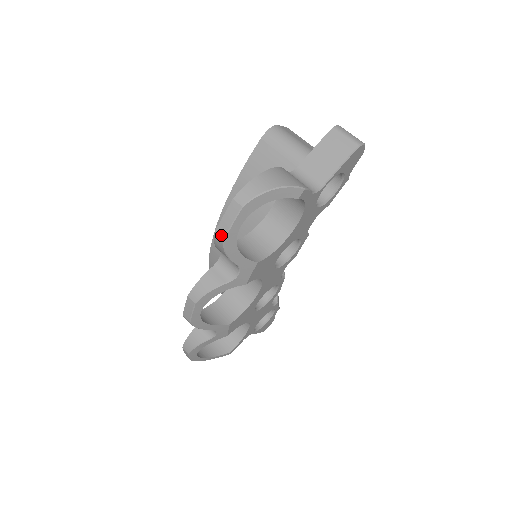
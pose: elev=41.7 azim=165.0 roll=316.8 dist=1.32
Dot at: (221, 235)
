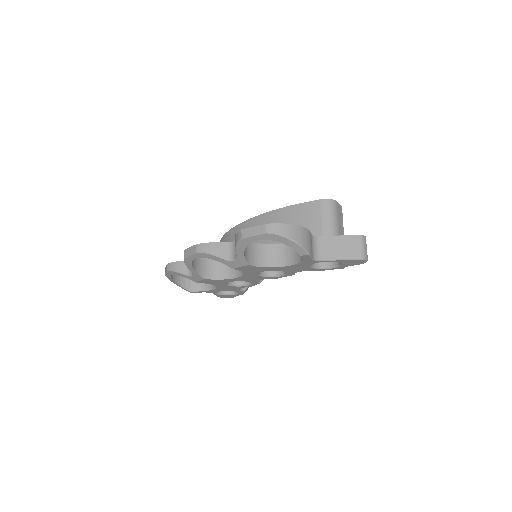
Dot at: (243, 235)
